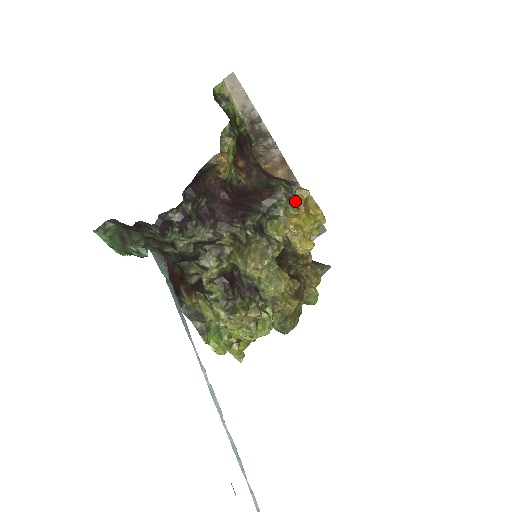
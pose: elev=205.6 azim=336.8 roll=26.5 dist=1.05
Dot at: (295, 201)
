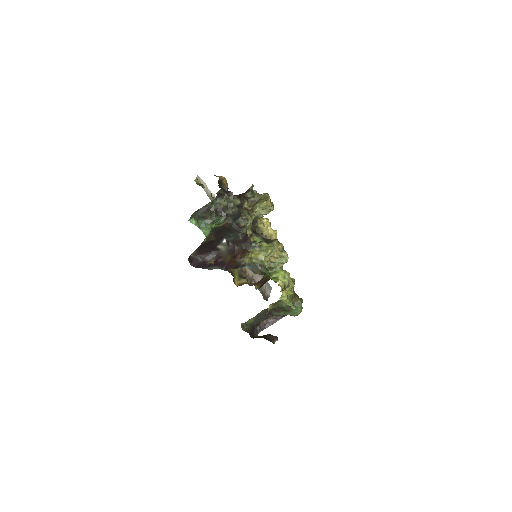
Dot at: occluded
